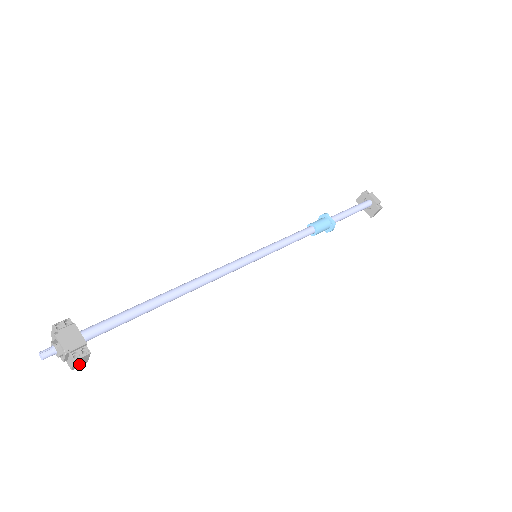
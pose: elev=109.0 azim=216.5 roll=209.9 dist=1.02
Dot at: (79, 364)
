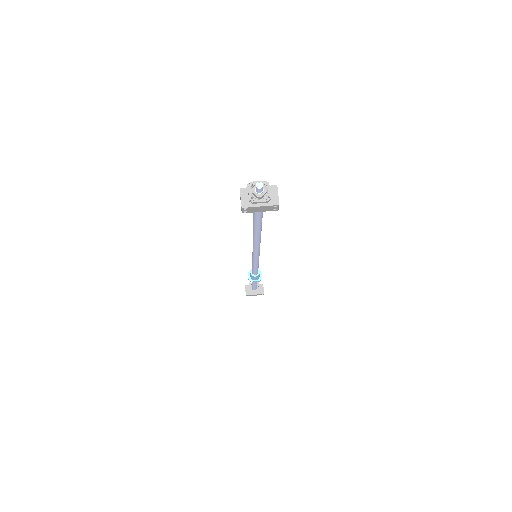
Dot at: (278, 202)
